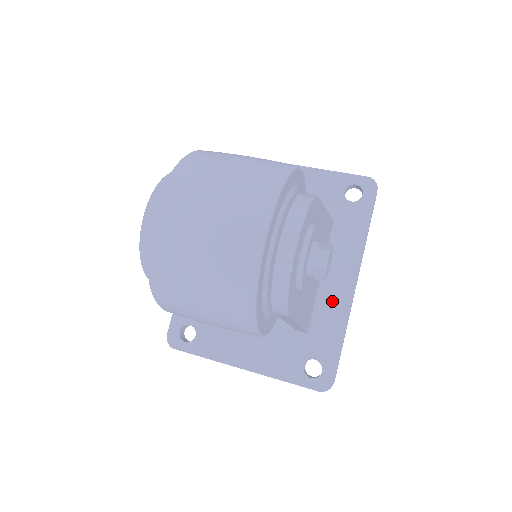
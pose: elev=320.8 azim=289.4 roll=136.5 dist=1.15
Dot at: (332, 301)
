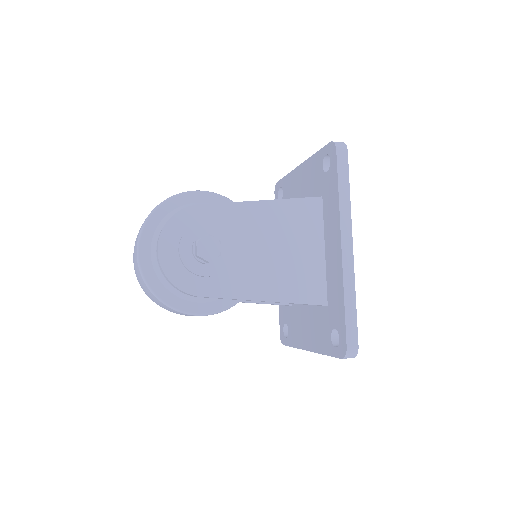
Dot at: (333, 270)
